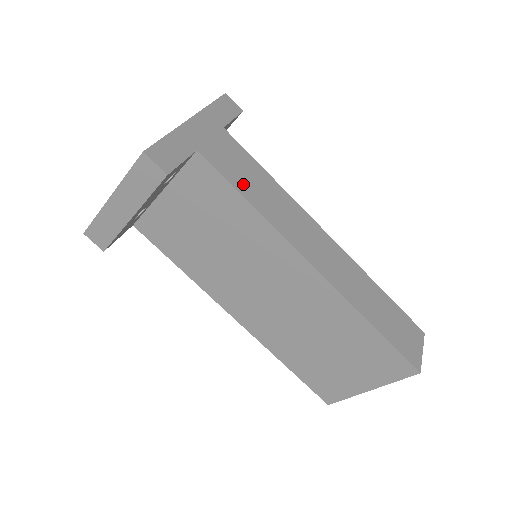
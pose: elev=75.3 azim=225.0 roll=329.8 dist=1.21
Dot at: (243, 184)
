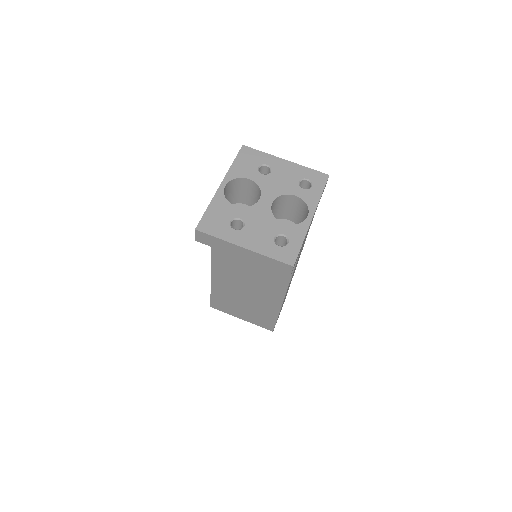
Dot at: occluded
